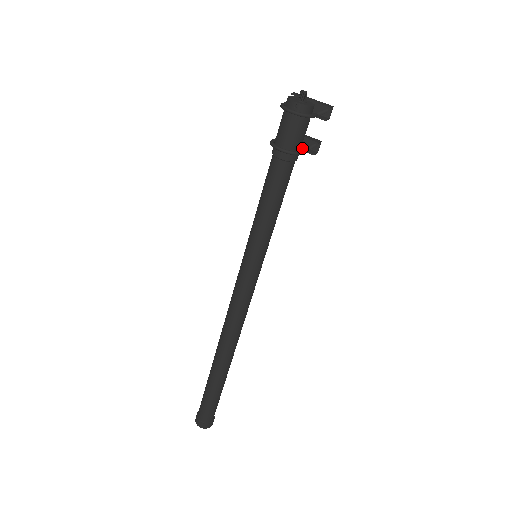
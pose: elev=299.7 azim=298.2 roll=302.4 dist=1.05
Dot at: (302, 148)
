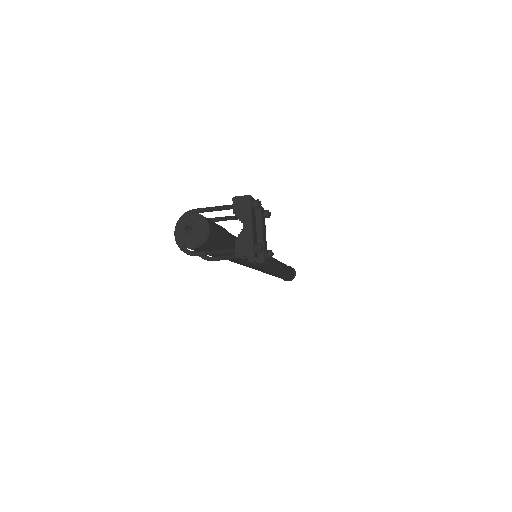
Dot at: occluded
